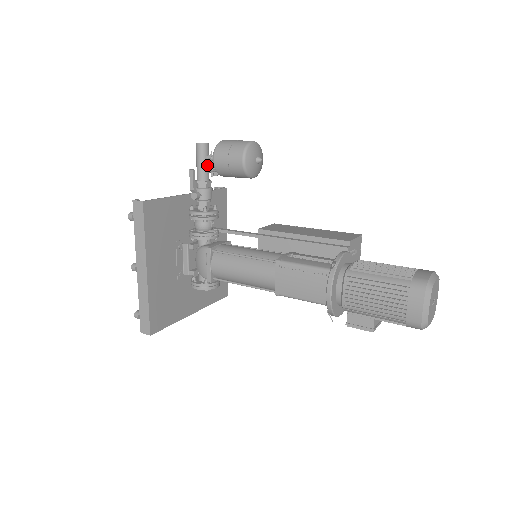
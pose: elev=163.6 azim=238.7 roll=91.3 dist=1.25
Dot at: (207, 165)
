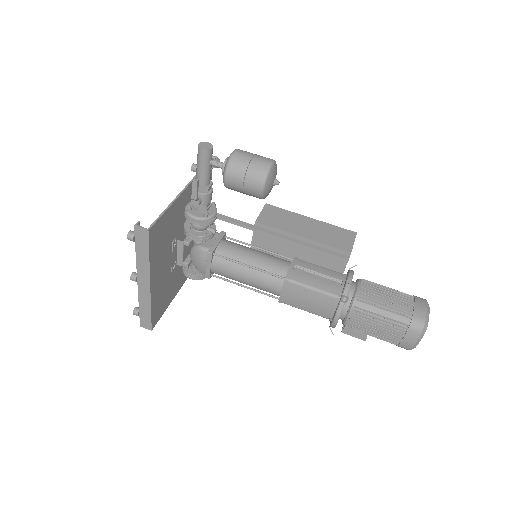
Dot at: (210, 169)
